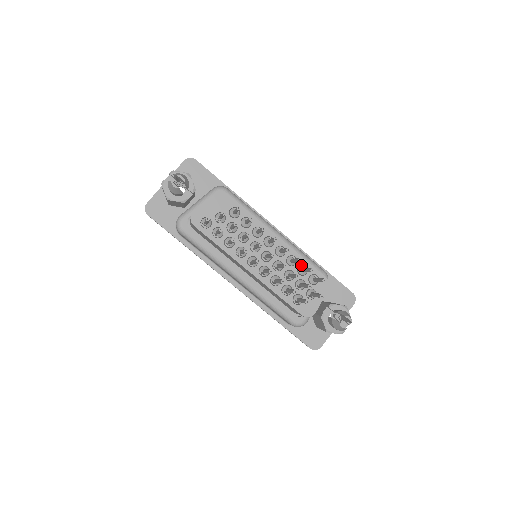
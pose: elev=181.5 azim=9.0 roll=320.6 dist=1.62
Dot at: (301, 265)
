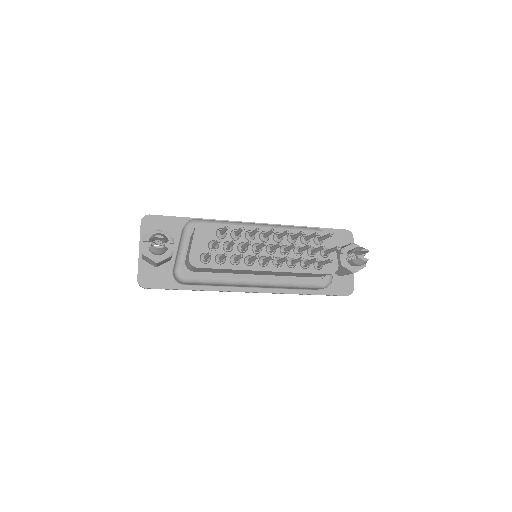
Dot at: (301, 236)
